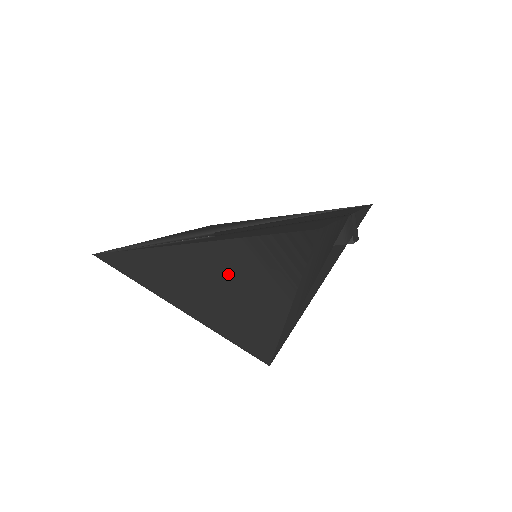
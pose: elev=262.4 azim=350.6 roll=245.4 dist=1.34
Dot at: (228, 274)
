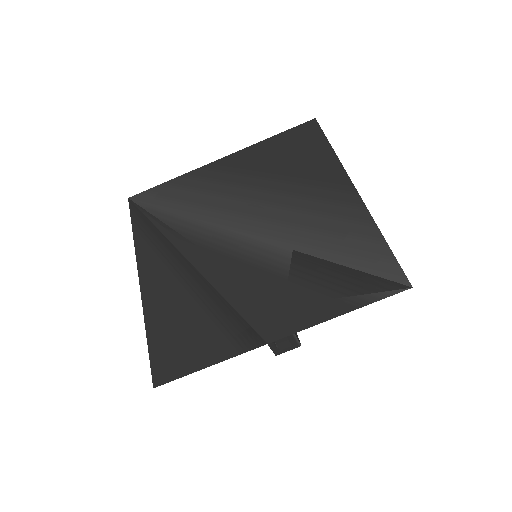
Dot at: occluded
